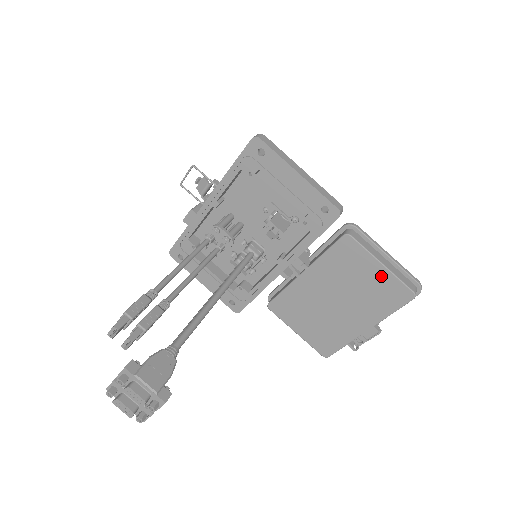
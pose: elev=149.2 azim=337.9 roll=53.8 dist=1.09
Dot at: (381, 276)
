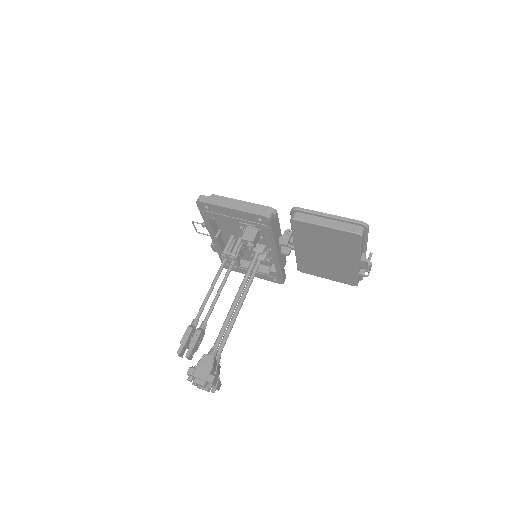
Dot at: (331, 233)
